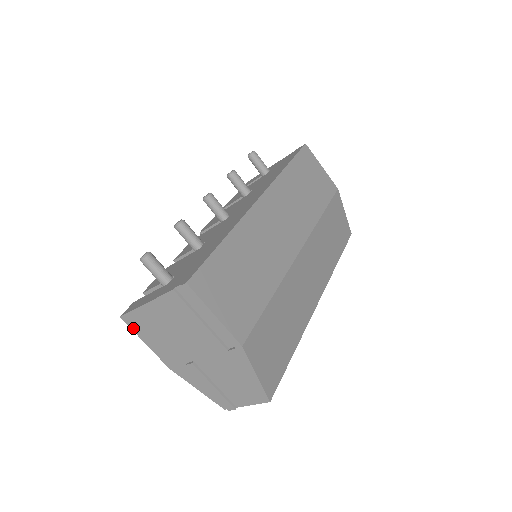
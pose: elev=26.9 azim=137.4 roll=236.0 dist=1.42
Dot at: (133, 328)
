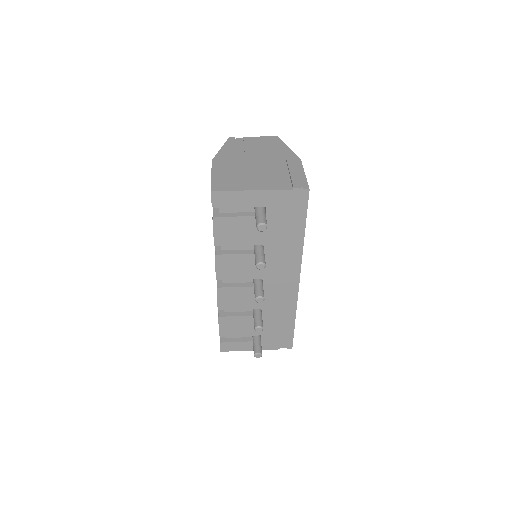
Dot at: occluded
